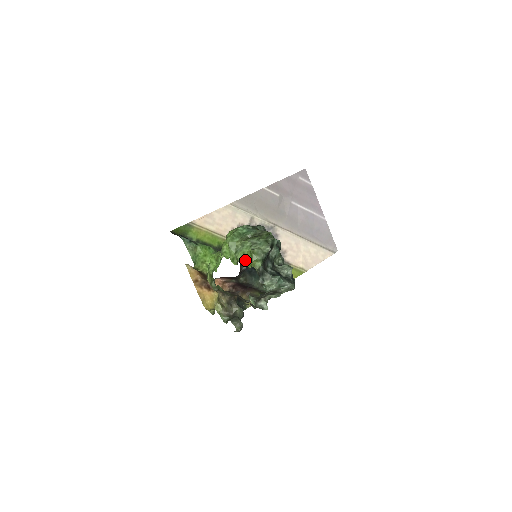
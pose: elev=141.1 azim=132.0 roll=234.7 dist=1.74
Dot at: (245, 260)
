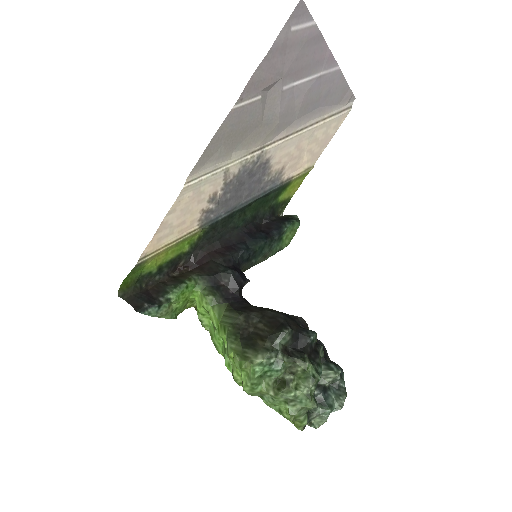
Dot at: occluded
